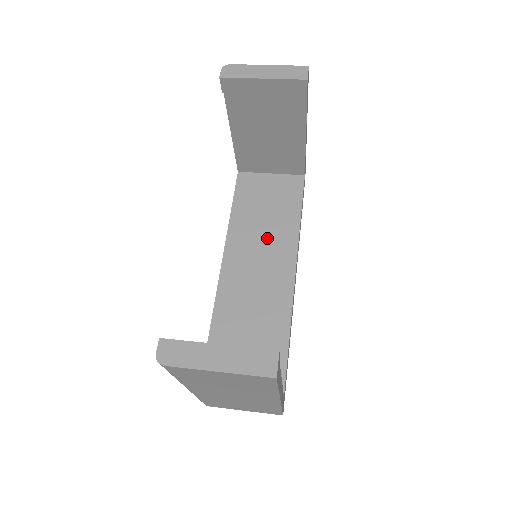
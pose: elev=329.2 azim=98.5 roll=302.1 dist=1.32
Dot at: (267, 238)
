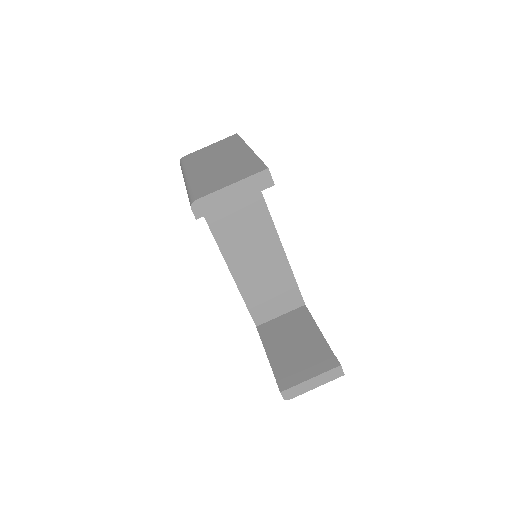
Dot at: (244, 220)
